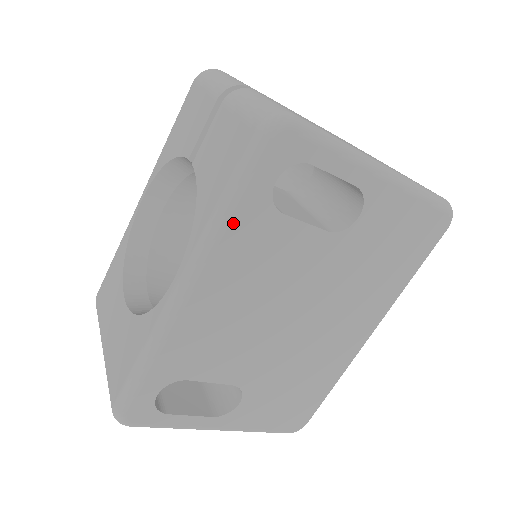
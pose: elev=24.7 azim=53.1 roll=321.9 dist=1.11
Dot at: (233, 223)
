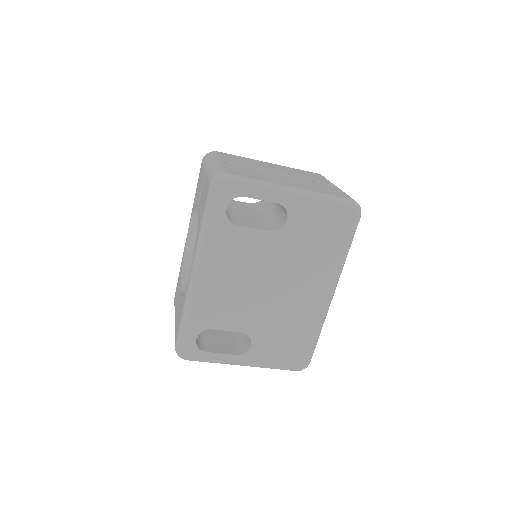
Dot at: (210, 234)
